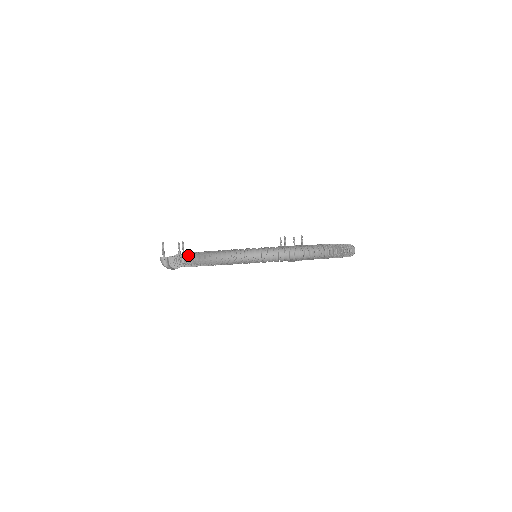
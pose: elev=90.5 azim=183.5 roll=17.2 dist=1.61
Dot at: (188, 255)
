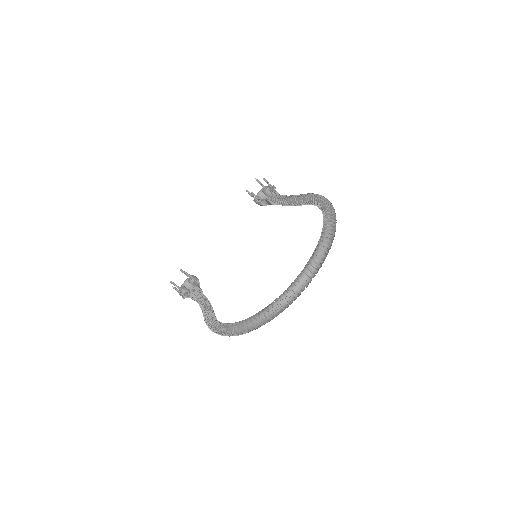
Dot at: (225, 332)
